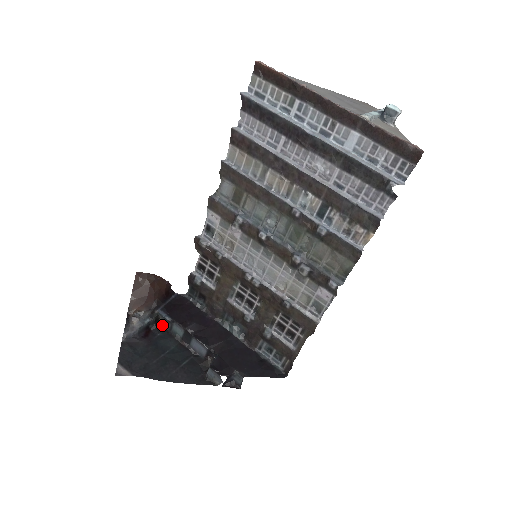
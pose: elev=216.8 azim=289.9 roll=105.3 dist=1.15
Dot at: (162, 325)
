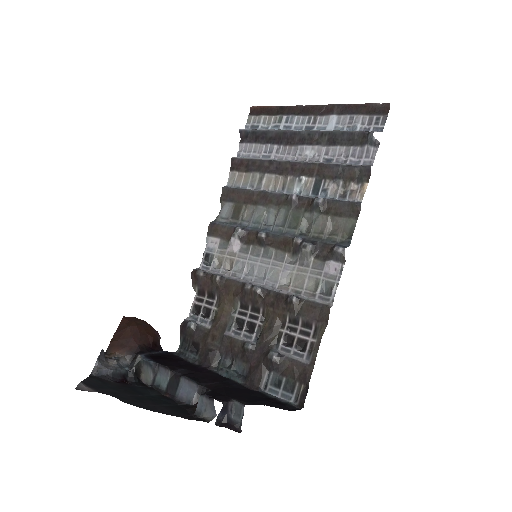
Dot at: (143, 383)
